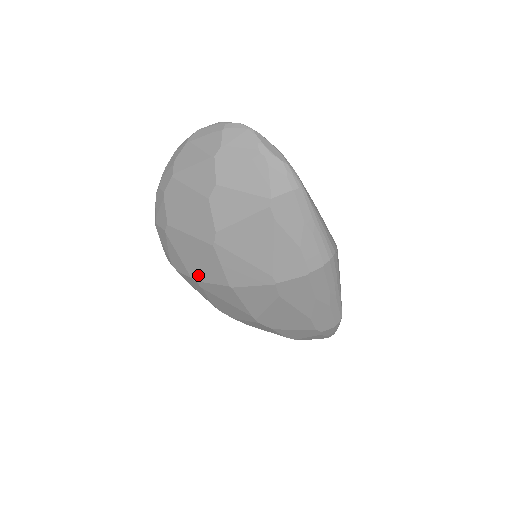
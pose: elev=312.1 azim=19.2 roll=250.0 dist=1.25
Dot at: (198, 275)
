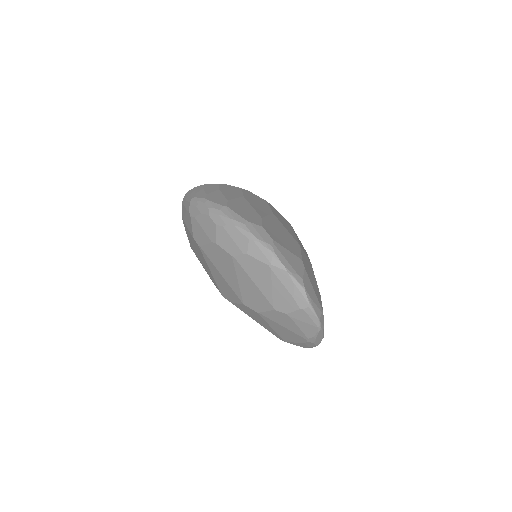
Dot at: occluded
